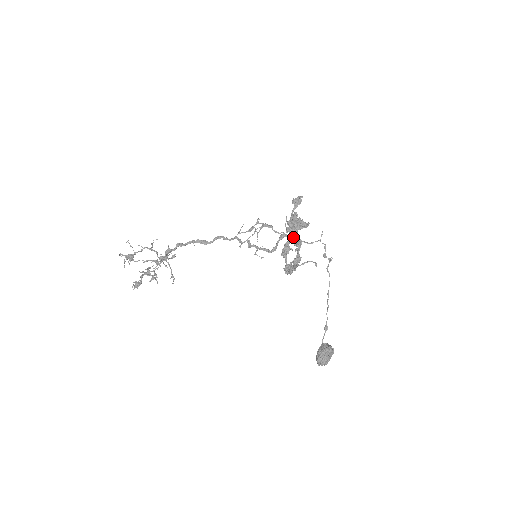
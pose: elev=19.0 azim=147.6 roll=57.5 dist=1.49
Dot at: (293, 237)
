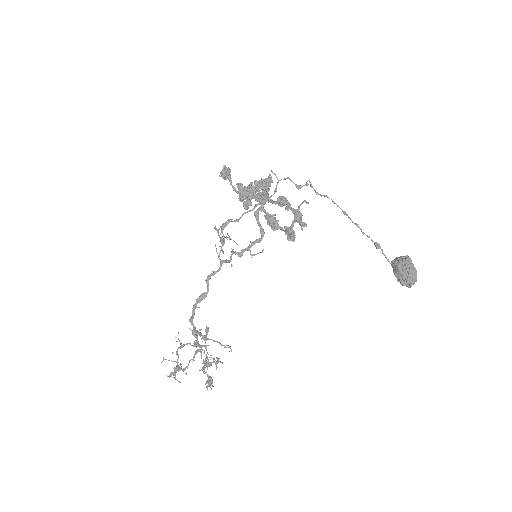
Dot at: (255, 206)
